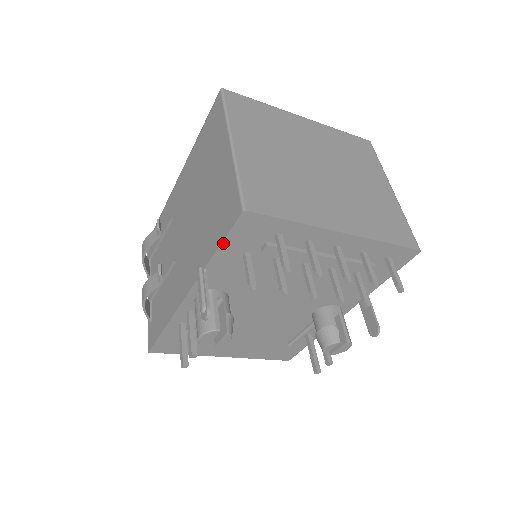
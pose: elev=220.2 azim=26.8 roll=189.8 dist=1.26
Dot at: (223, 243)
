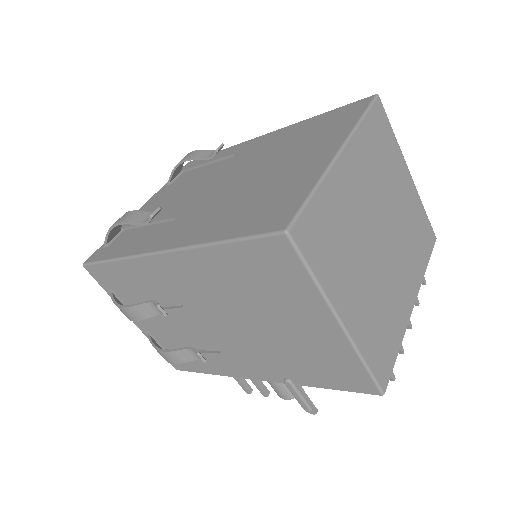
Dot at: (337, 388)
